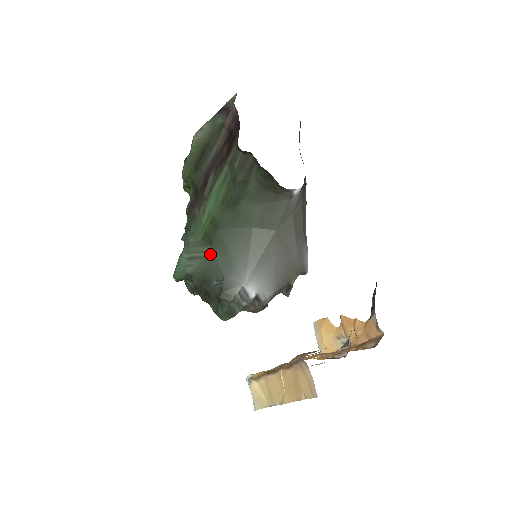
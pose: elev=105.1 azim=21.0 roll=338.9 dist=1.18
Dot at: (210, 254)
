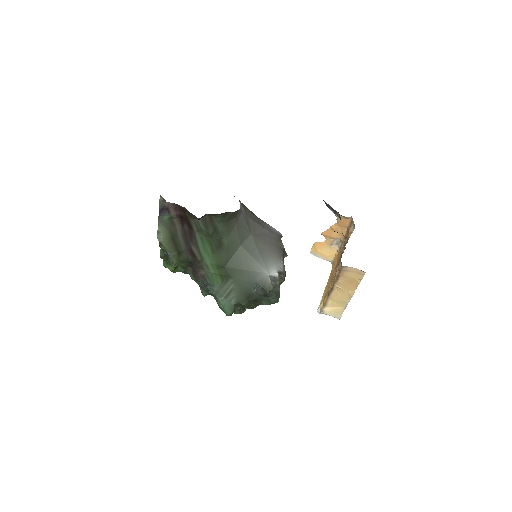
Dot at: (235, 282)
